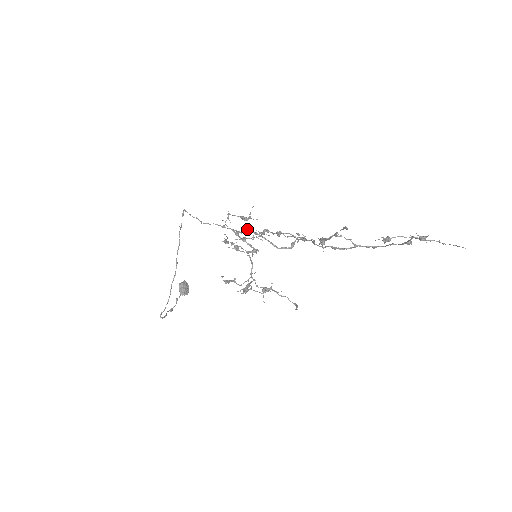
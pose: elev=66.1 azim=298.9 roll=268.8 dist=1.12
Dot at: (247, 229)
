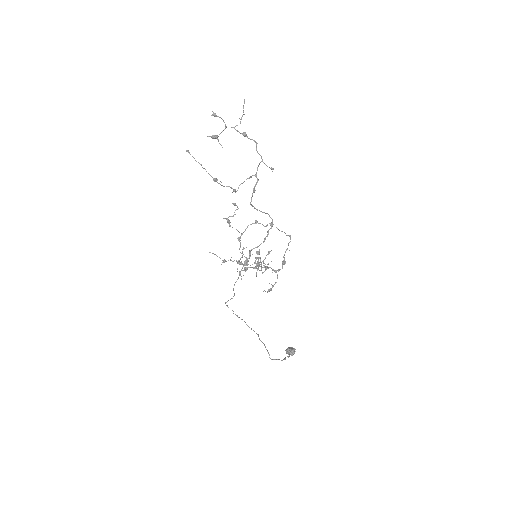
Dot at: occluded
